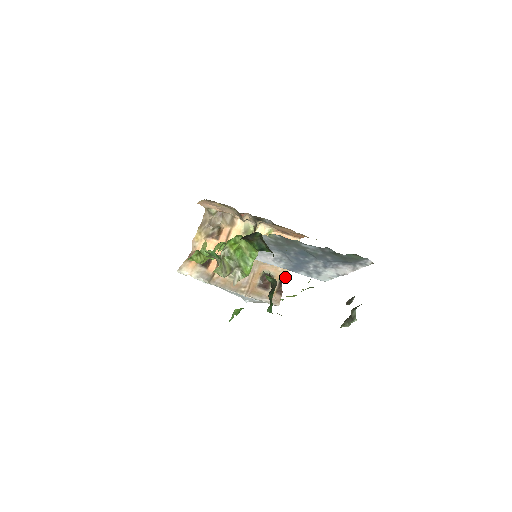
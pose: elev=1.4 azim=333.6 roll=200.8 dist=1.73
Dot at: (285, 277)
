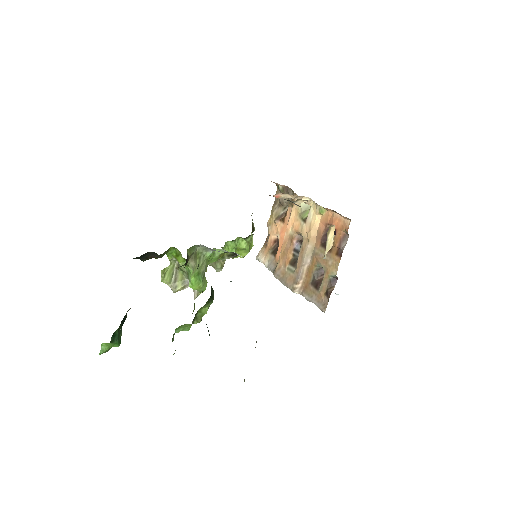
Dot at: (335, 274)
